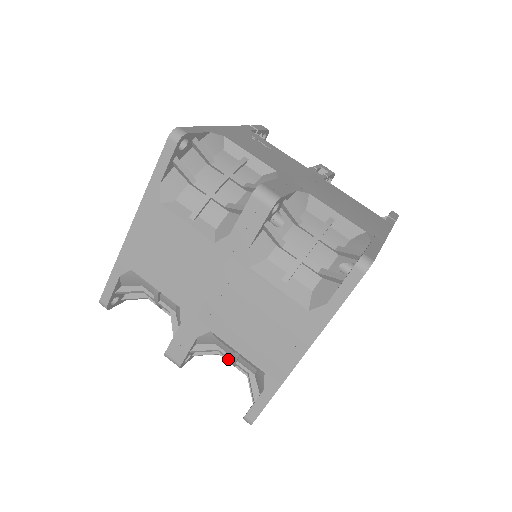
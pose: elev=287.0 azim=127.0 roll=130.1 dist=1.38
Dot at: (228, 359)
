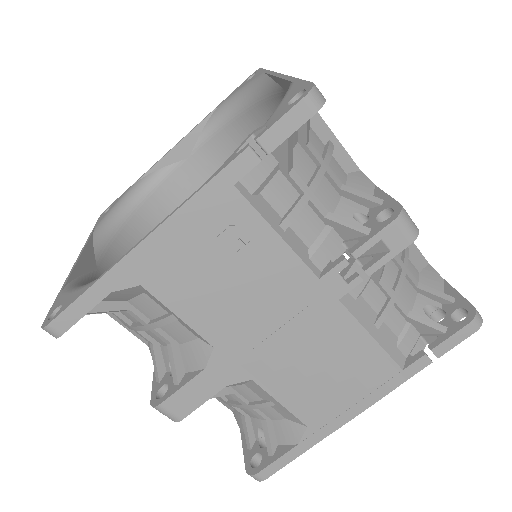
Dot at: occluded
